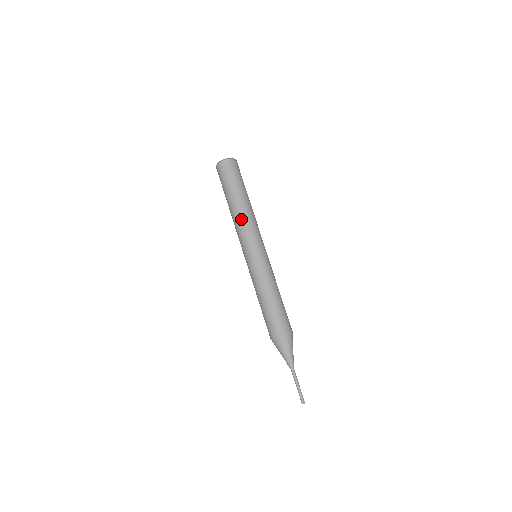
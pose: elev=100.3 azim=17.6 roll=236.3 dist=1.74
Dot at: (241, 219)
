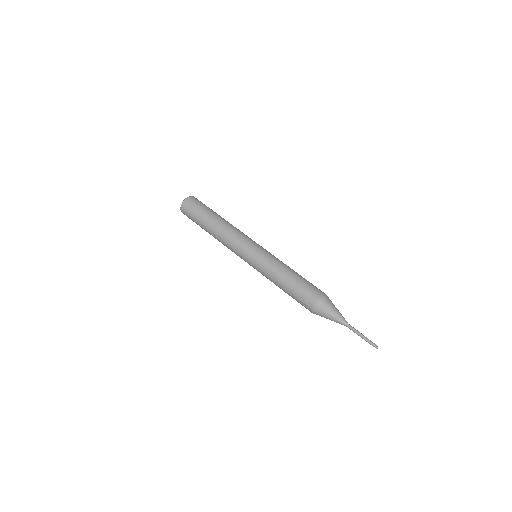
Dot at: (229, 229)
